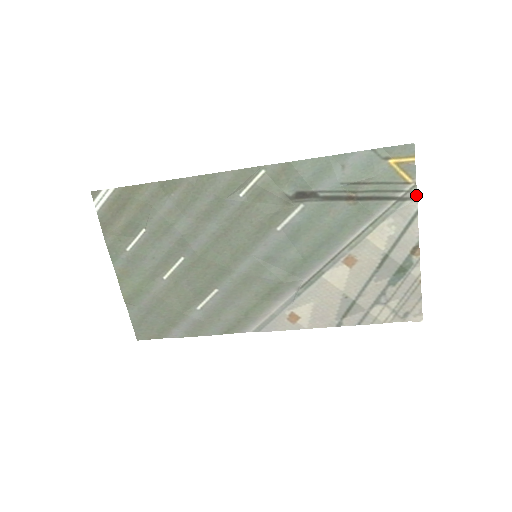
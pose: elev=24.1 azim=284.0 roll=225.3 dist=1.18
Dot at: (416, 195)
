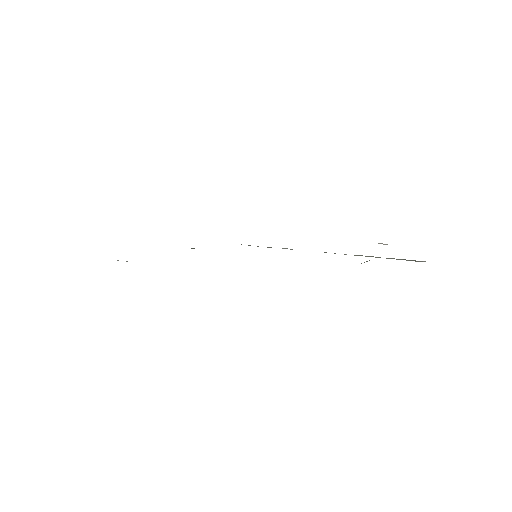
Dot at: occluded
